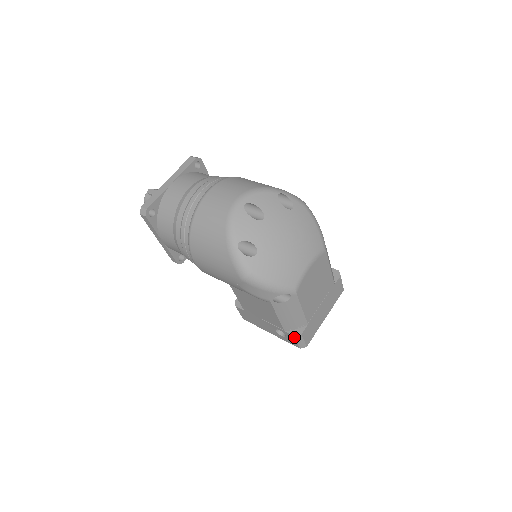
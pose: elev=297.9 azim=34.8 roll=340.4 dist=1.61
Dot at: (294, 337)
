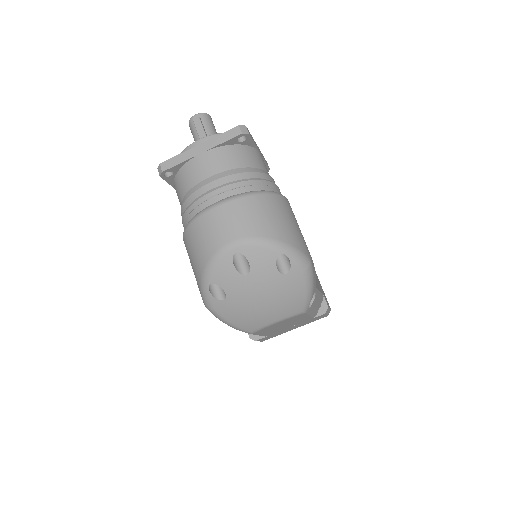
Dot at: (250, 337)
